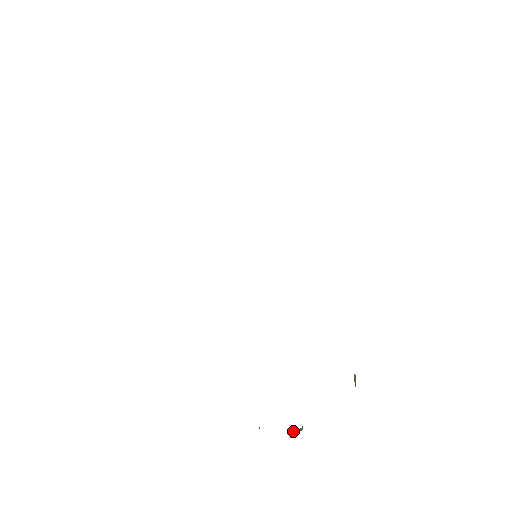
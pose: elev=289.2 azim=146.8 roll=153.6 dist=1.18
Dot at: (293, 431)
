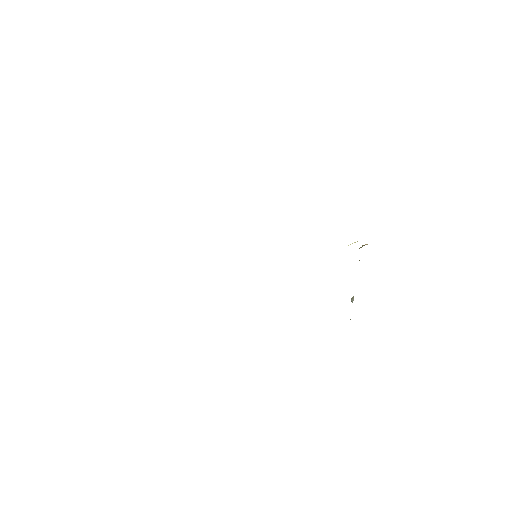
Dot at: (351, 299)
